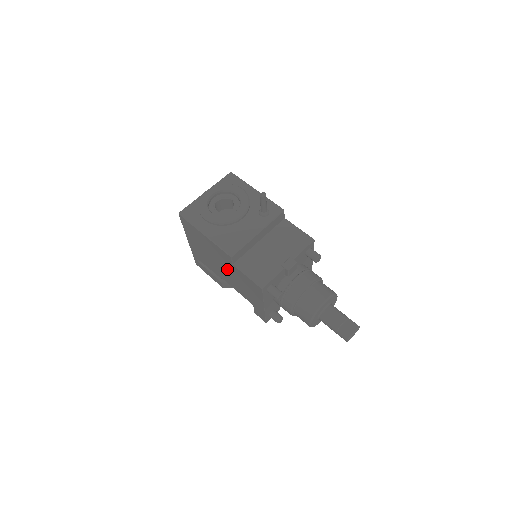
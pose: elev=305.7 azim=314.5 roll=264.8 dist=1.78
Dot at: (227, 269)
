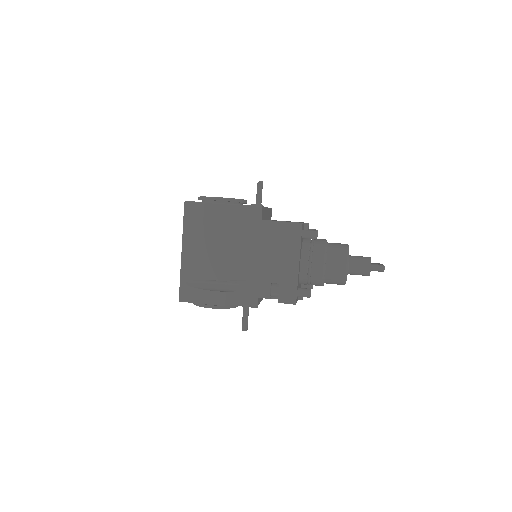
Dot at: (248, 242)
